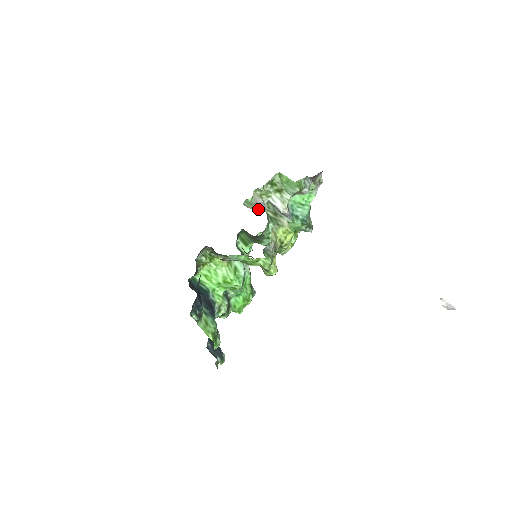
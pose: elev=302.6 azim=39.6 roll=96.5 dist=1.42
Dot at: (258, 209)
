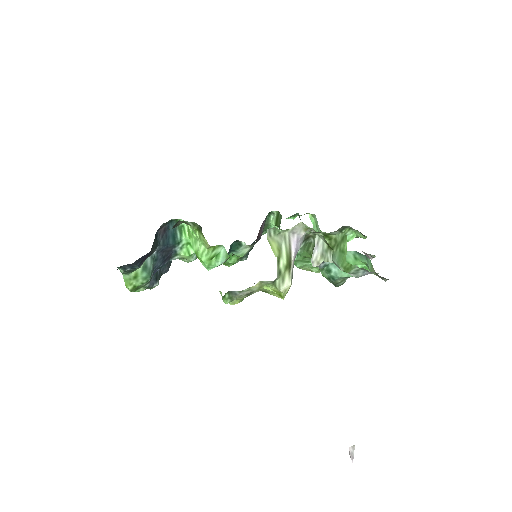
Dot at: (275, 249)
